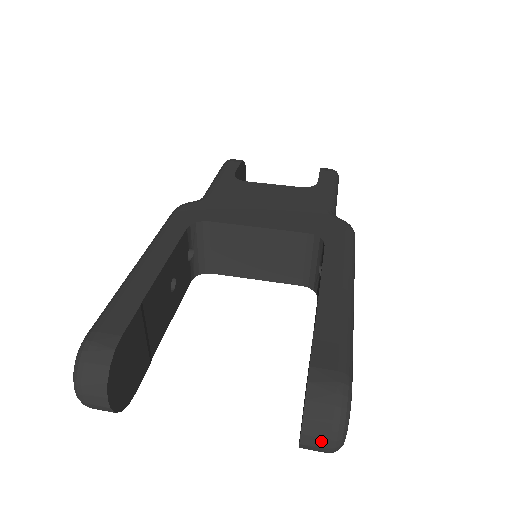
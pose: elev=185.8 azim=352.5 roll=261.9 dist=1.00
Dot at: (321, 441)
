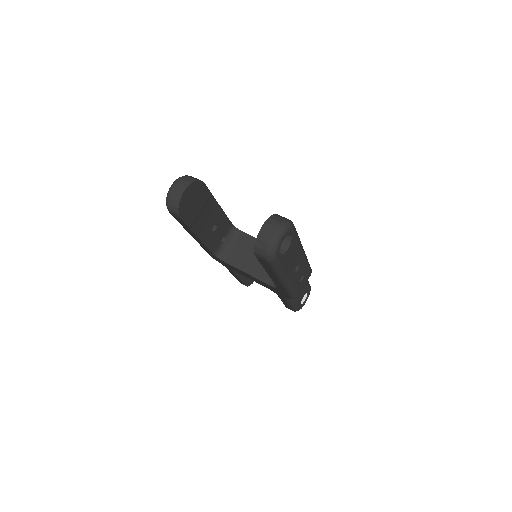
Dot at: (271, 229)
